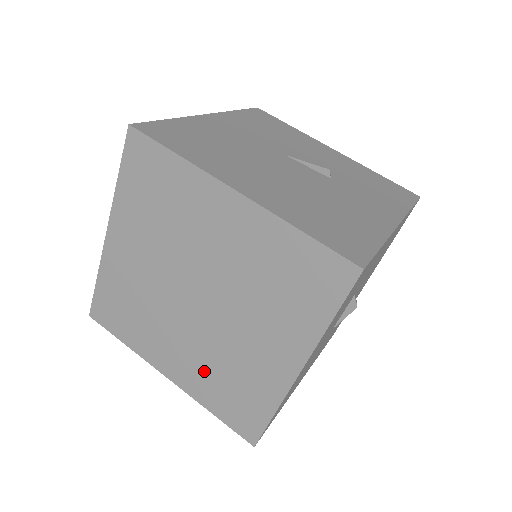
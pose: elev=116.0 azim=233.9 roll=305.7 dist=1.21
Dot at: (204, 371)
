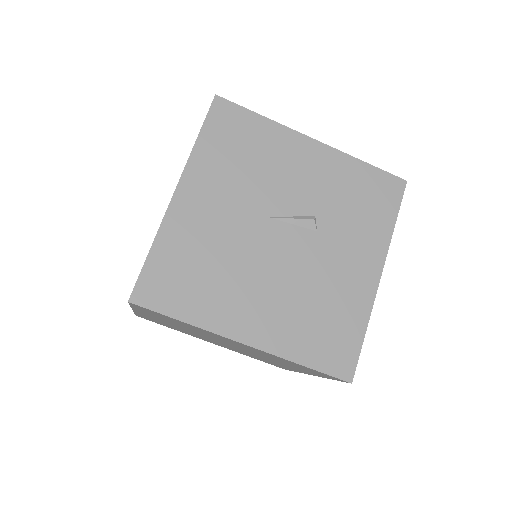
Dot at: (241, 352)
